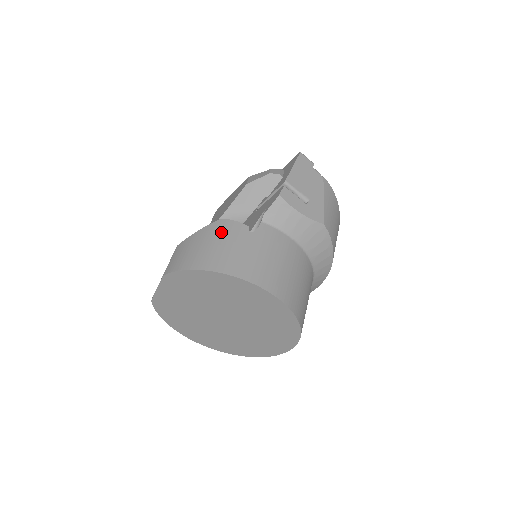
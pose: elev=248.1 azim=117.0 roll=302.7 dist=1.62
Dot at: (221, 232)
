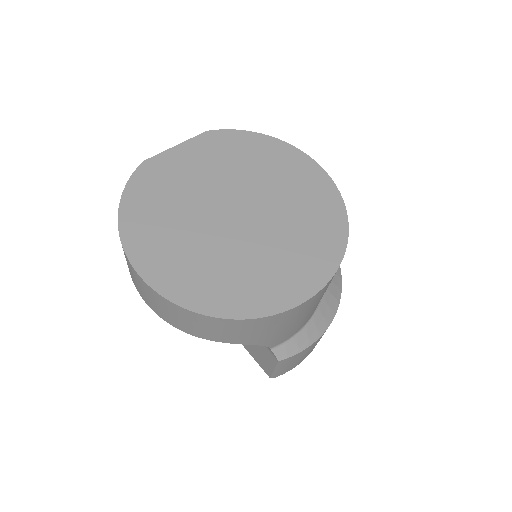
Dot at: occluded
